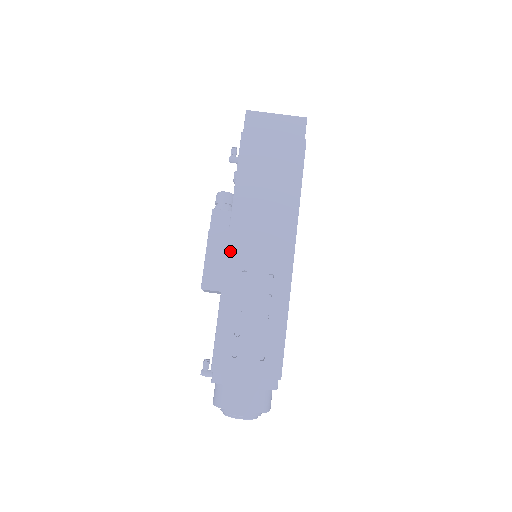
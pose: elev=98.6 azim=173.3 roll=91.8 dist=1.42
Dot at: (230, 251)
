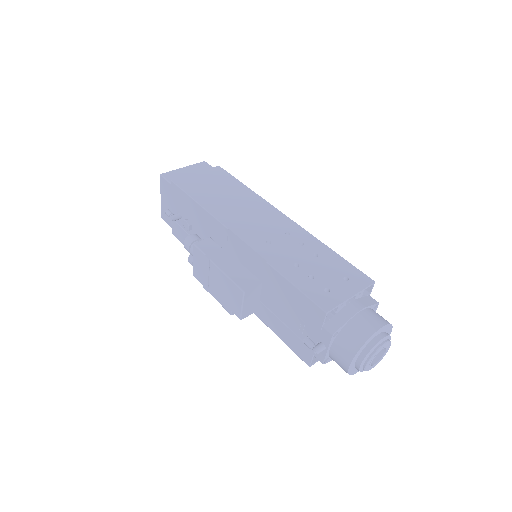
Dot at: (243, 237)
